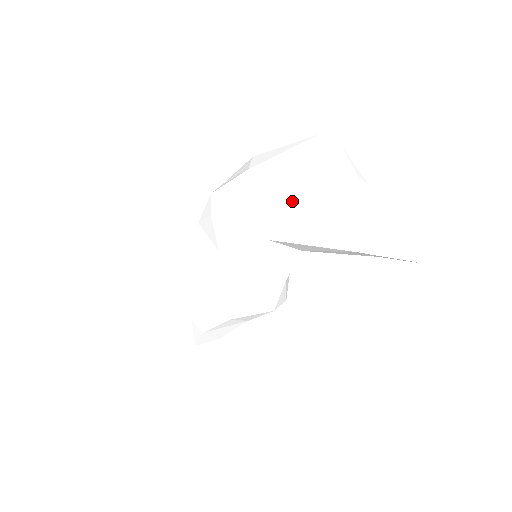
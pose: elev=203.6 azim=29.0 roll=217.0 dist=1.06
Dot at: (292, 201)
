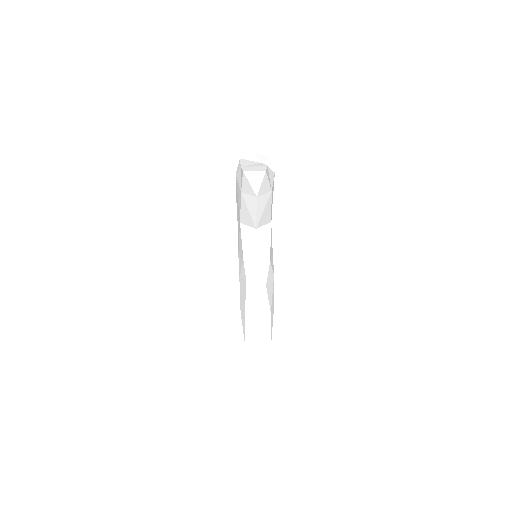
Dot at: occluded
